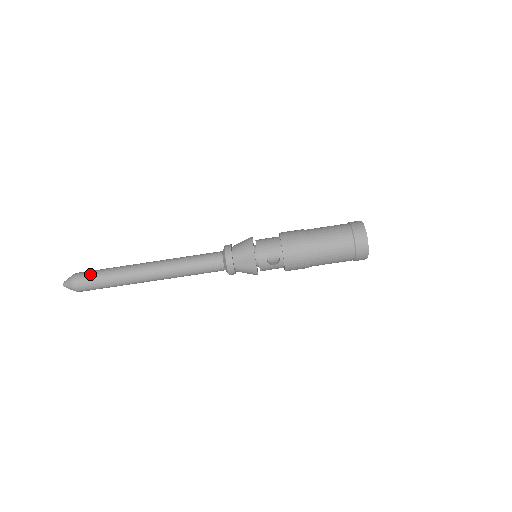
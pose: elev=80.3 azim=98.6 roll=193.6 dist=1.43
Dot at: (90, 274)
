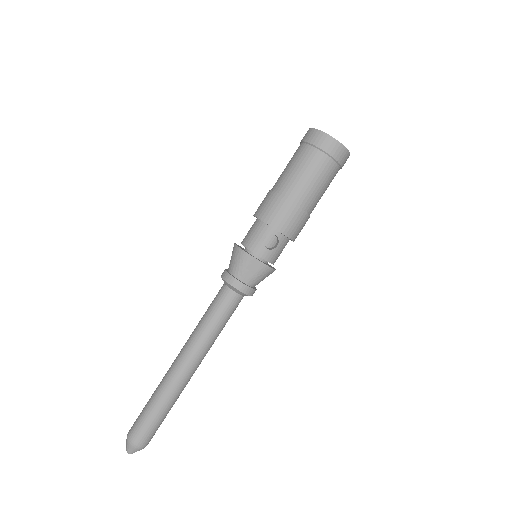
Dot at: (138, 421)
